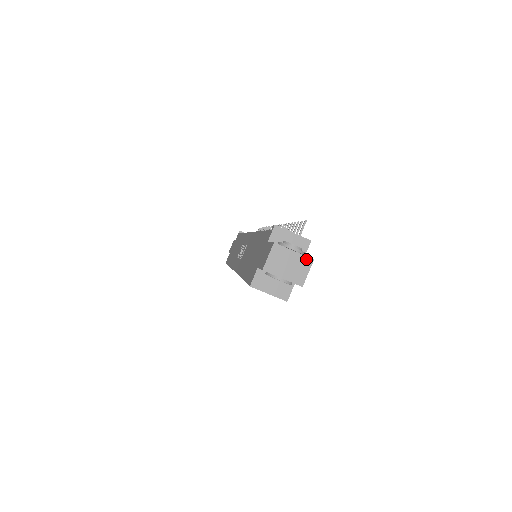
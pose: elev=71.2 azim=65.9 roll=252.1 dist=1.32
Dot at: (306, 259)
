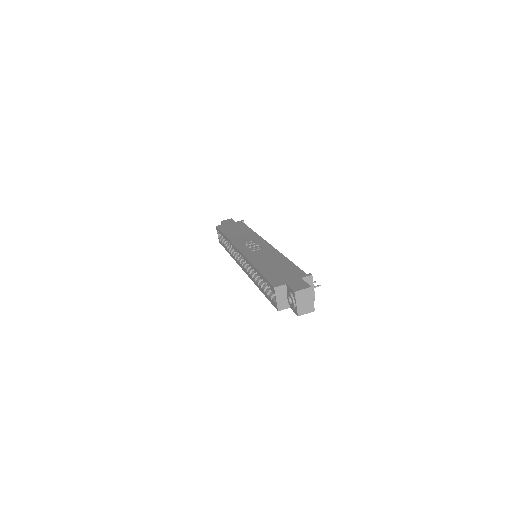
Dot at: (313, 307)
